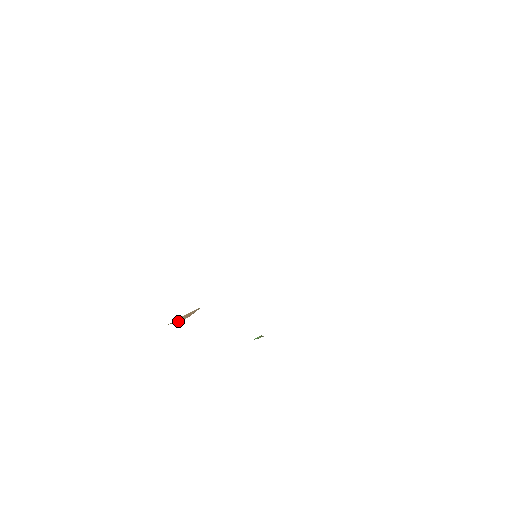
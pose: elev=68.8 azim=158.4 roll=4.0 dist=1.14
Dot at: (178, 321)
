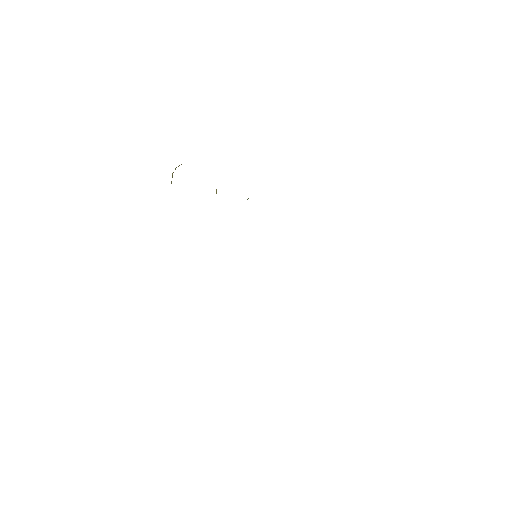
Dot at: occluded
